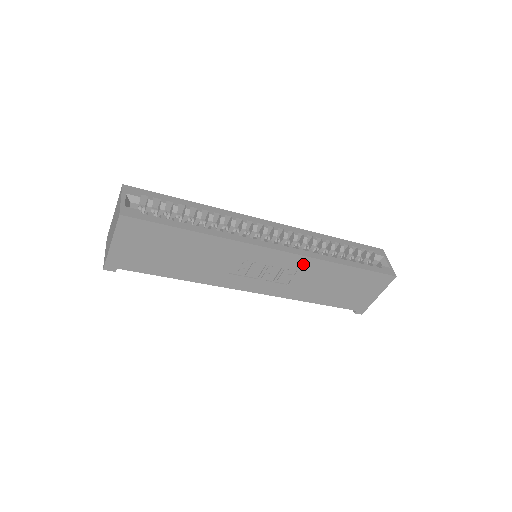
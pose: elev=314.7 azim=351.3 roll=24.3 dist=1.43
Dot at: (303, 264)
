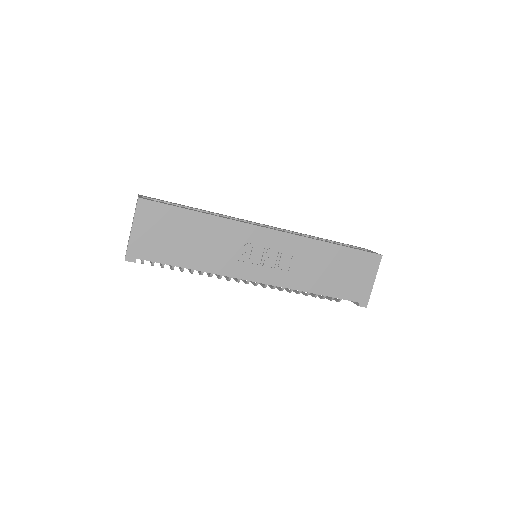
Dot at: (297, 245)
